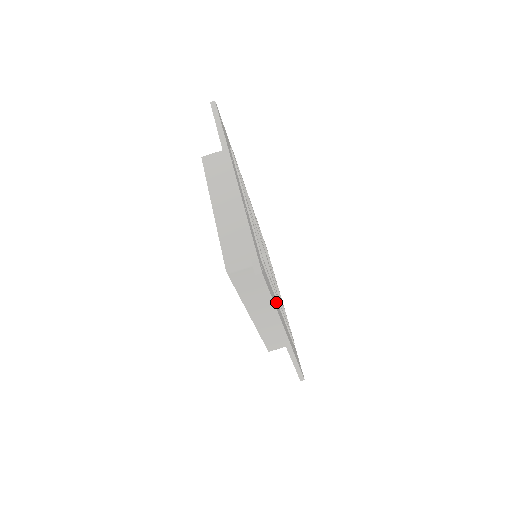
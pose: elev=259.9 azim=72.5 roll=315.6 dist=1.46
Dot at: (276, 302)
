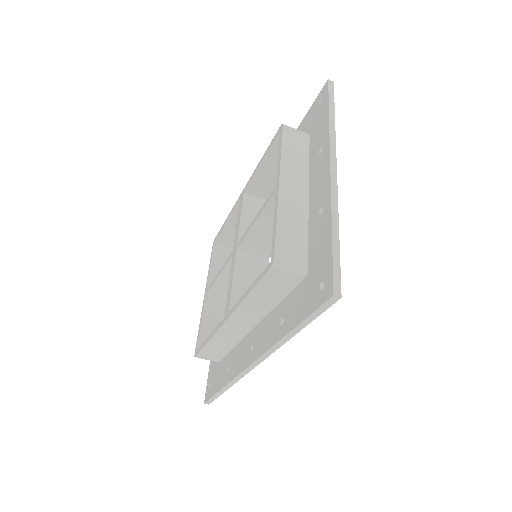
Dot at: occluded
